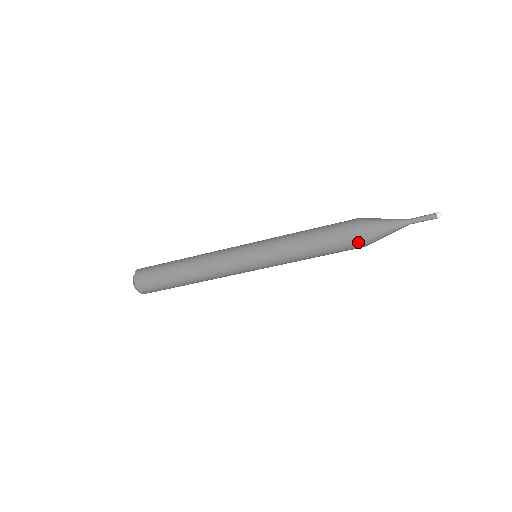
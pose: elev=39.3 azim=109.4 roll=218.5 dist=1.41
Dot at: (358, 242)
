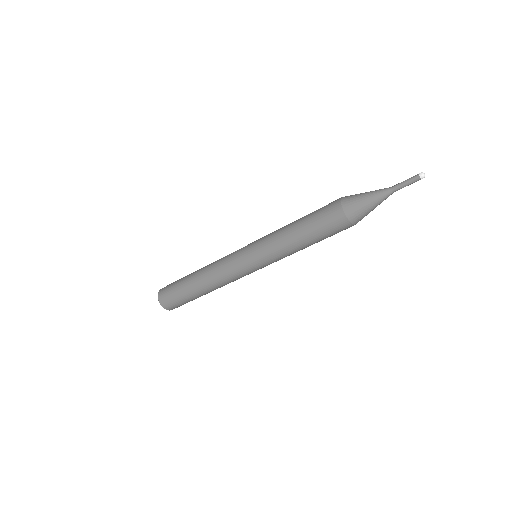
Dot at: (346, 226)
